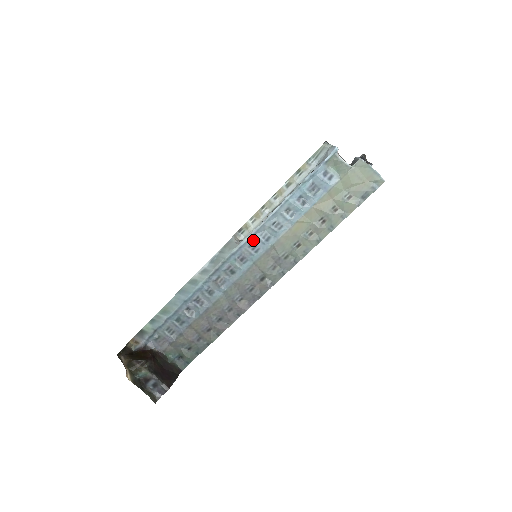
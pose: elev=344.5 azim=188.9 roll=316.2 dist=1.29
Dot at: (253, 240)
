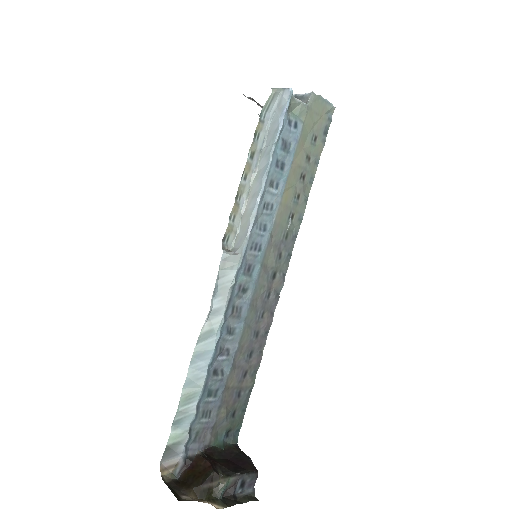
Dot at: (252, 239)
